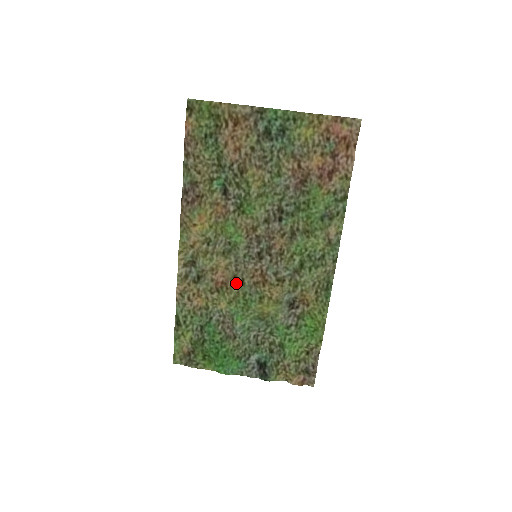
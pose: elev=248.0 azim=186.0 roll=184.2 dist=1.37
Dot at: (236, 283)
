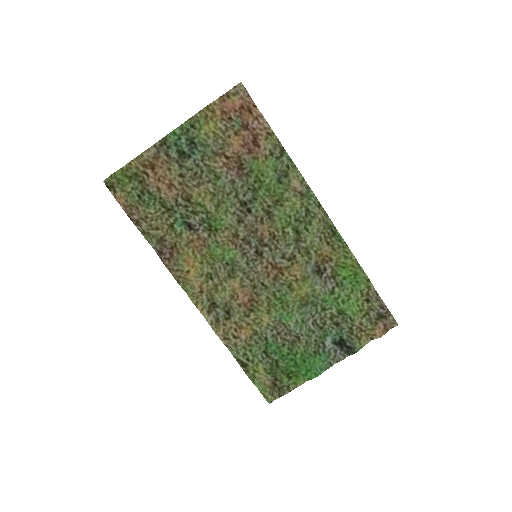
Dot at: (260, 291)
